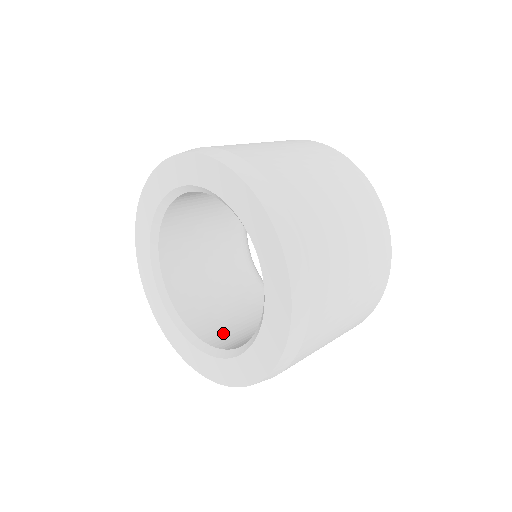
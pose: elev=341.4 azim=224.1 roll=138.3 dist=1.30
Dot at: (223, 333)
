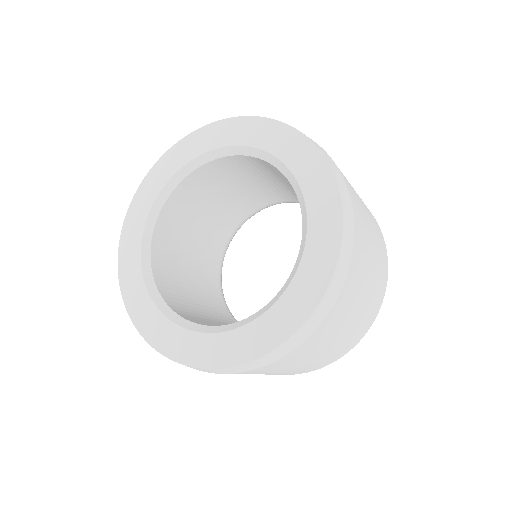
Dot at: (174, 292)
